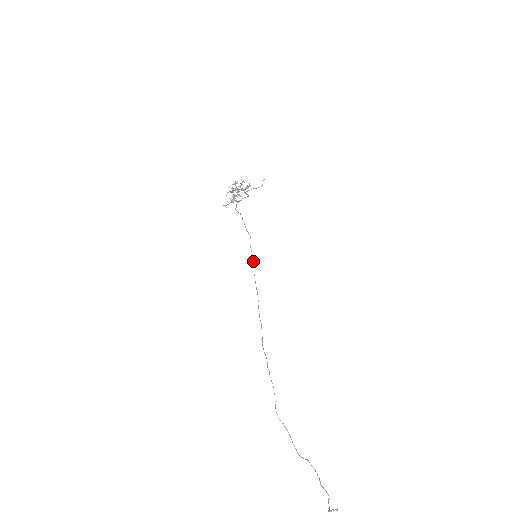
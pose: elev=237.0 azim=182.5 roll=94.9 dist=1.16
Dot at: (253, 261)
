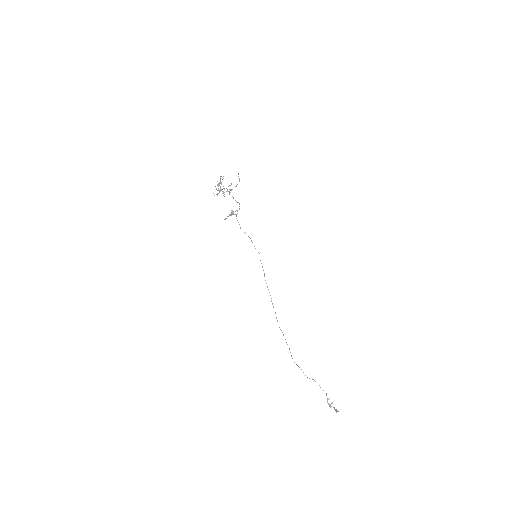
Dot at: occluded
